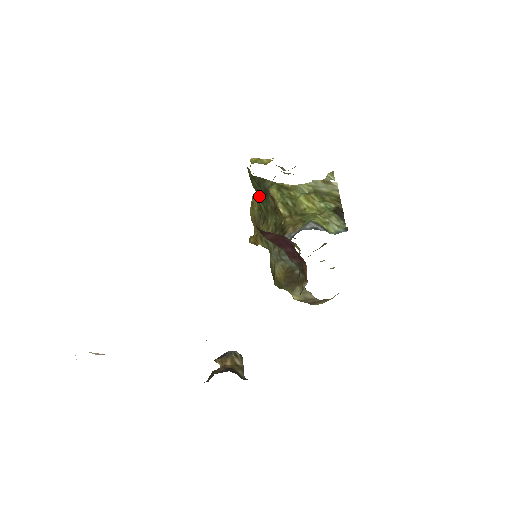
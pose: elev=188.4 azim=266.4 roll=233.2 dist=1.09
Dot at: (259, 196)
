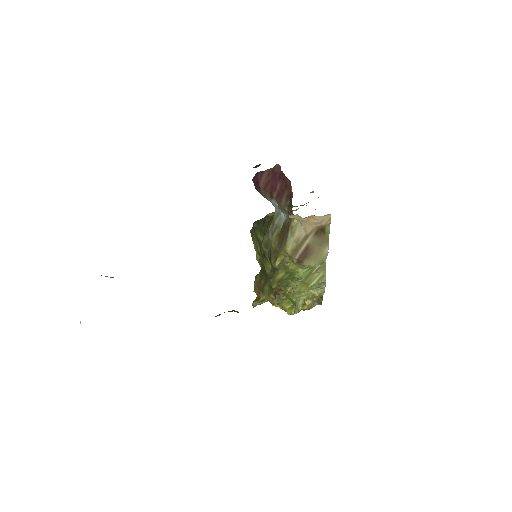
Dot at: (259, 232)
